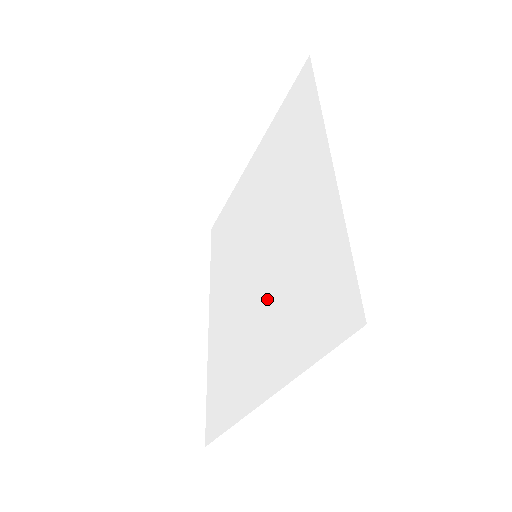
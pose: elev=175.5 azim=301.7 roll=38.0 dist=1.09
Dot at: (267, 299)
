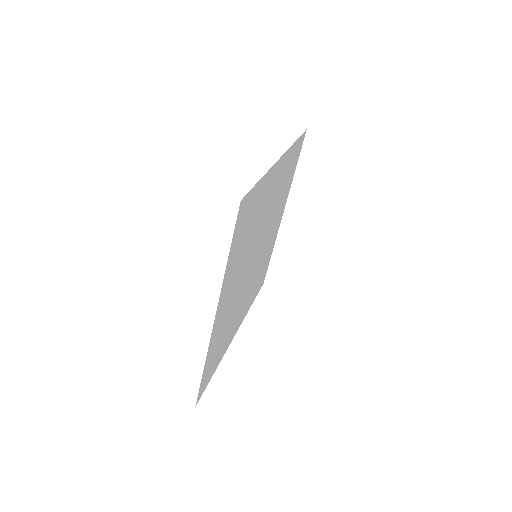
Dot at: (244, 266)
